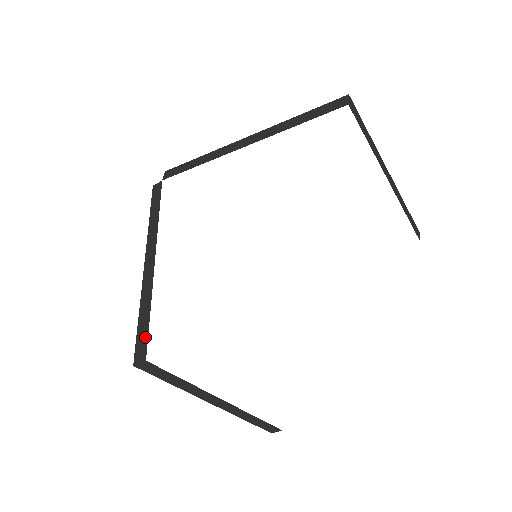
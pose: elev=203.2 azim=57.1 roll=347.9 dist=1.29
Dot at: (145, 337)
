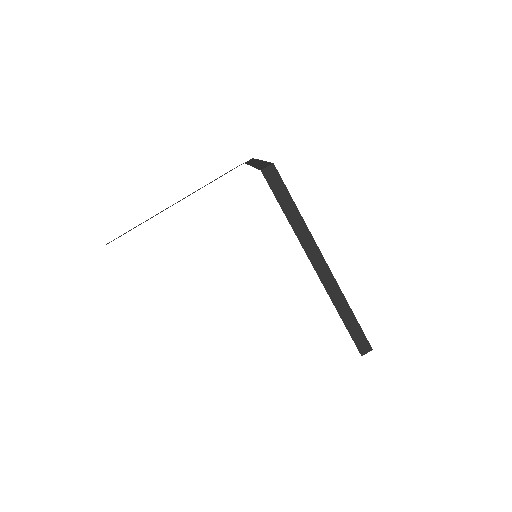
Dot at: (120, 236)
